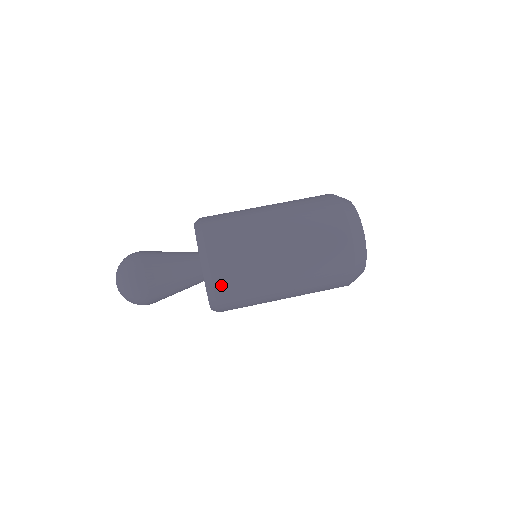
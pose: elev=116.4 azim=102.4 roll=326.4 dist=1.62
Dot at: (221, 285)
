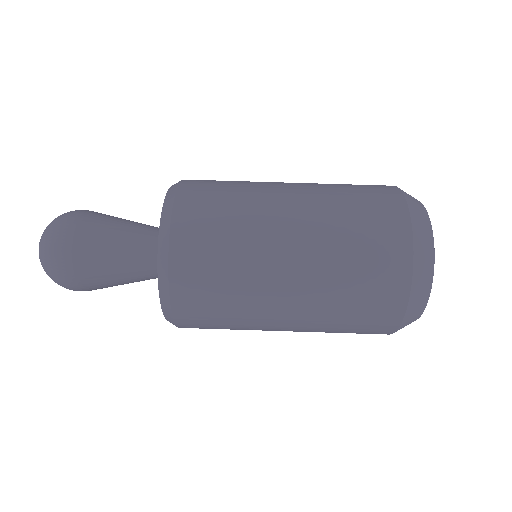
Dot at: (187, 324)
